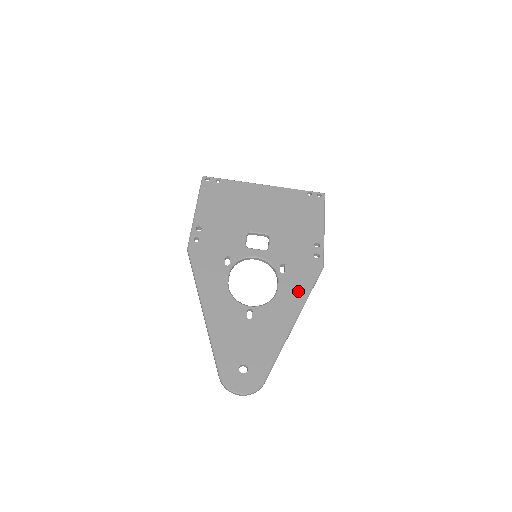
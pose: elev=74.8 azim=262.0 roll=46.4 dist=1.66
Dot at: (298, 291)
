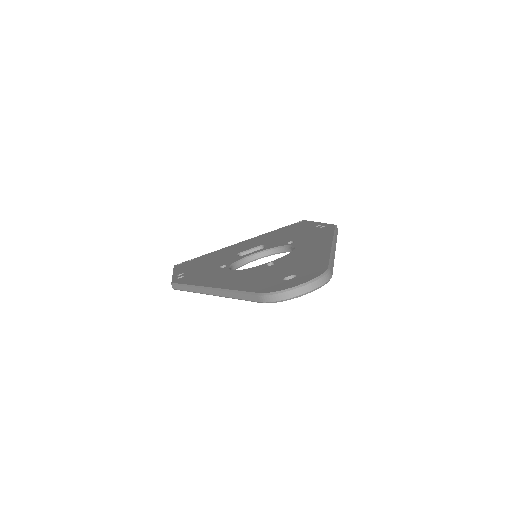
Dot at: (319, 238)
